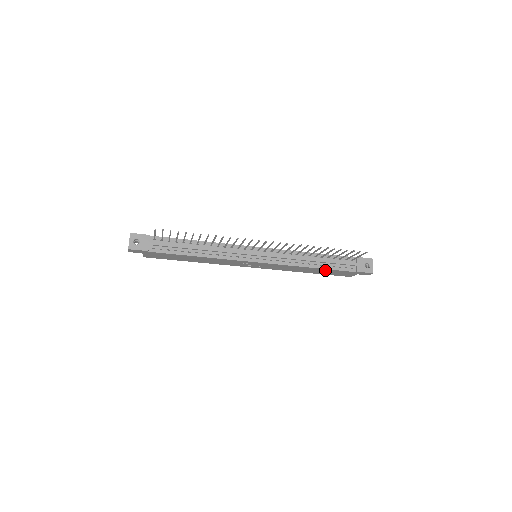
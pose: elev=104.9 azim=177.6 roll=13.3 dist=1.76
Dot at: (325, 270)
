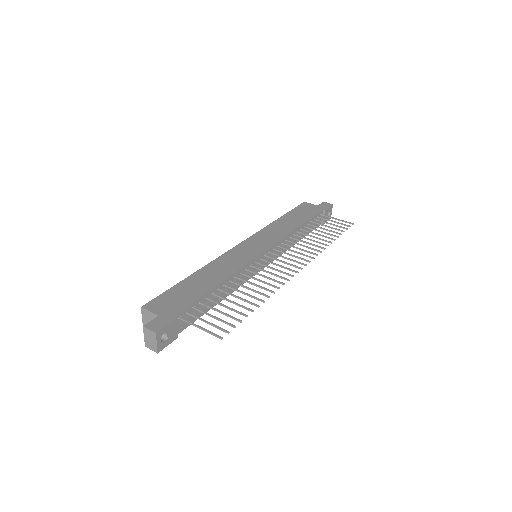
Dot at: occluded
